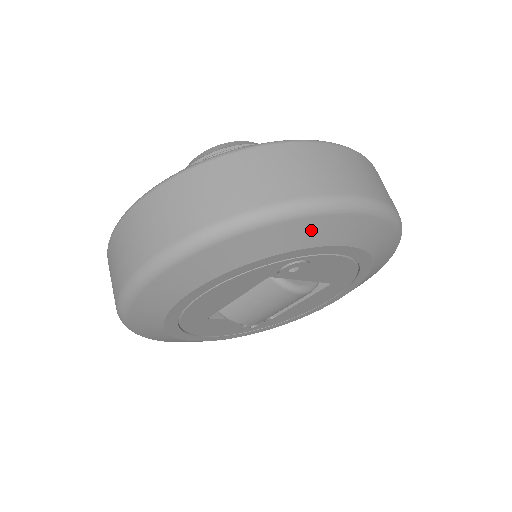
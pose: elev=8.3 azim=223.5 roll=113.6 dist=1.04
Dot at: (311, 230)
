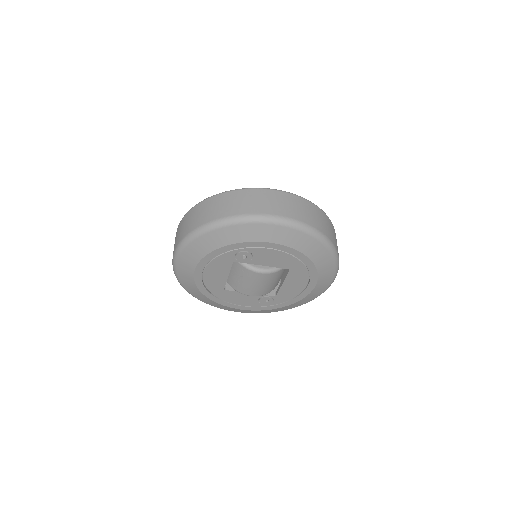
Dot at: (233, 233)
